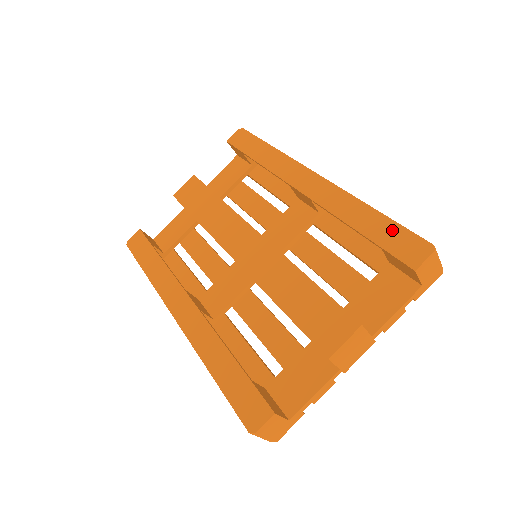
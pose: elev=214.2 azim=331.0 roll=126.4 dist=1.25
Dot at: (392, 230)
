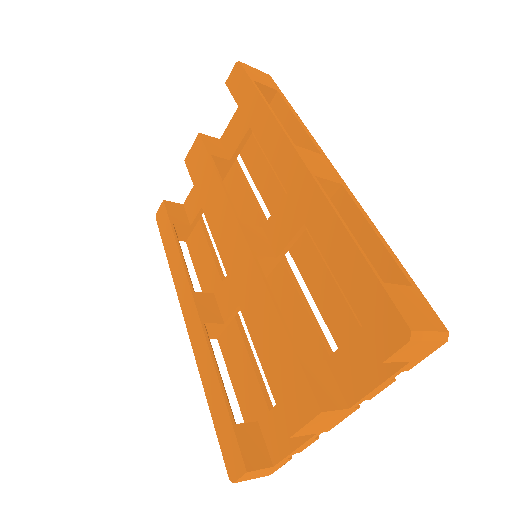
Dot at: (368, 286)
